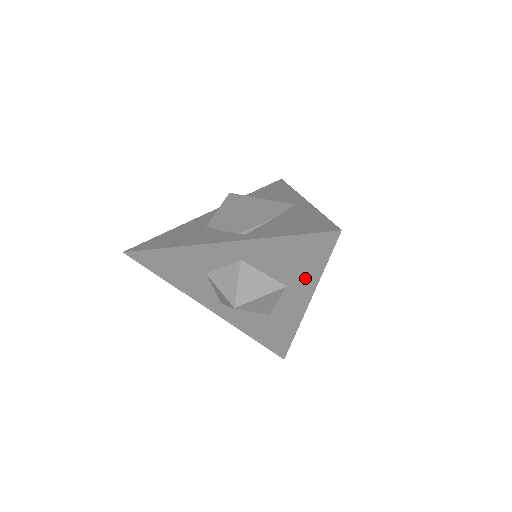
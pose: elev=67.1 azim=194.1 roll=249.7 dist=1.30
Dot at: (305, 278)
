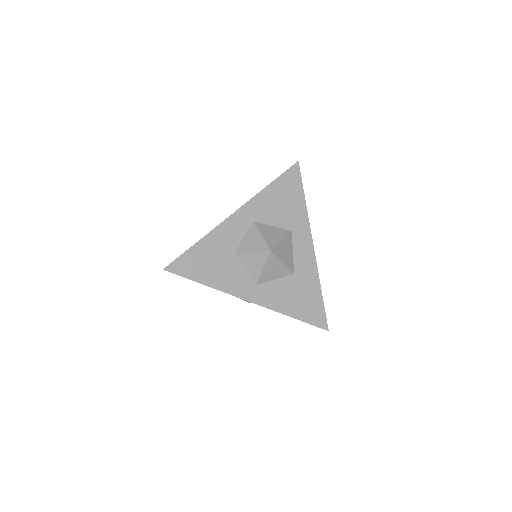
Dot at: (299, 215)
